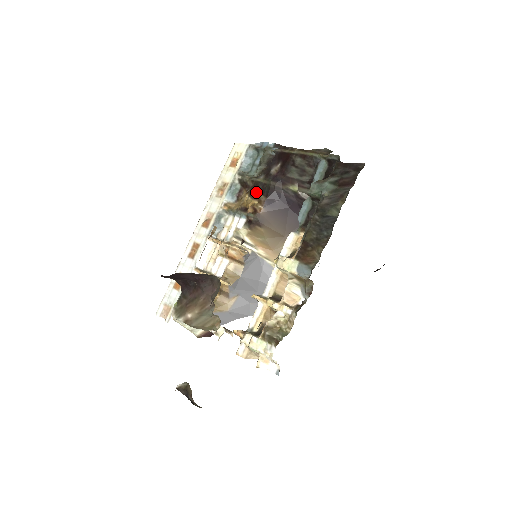
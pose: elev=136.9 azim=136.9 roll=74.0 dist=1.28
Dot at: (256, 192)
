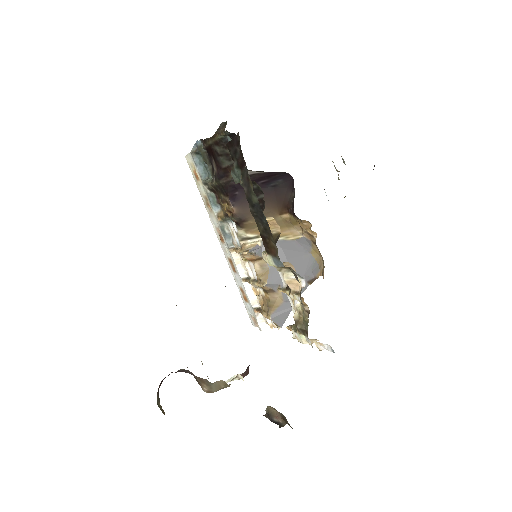
Dot at: (220, 196)
